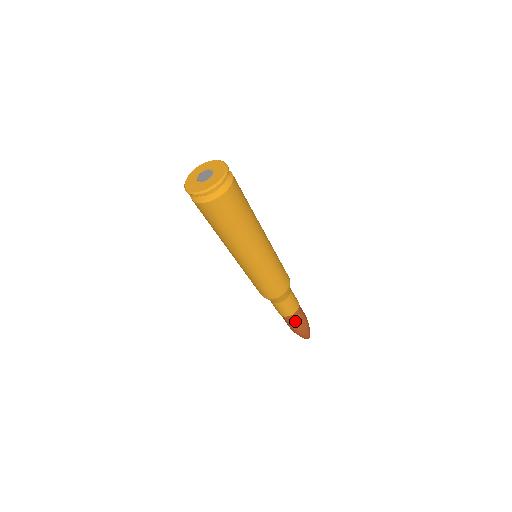
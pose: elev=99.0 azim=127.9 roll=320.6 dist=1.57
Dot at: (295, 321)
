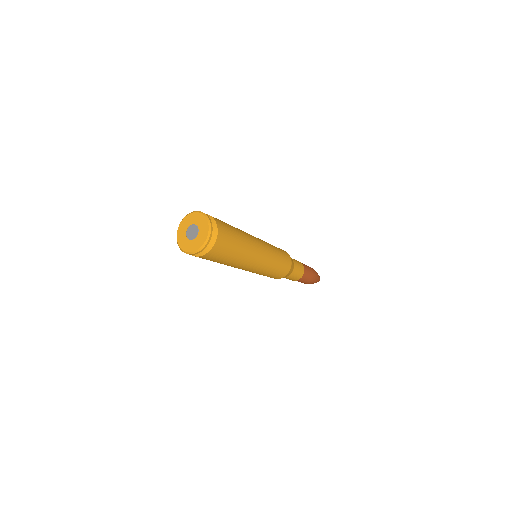
Dot at: (303, 281)
